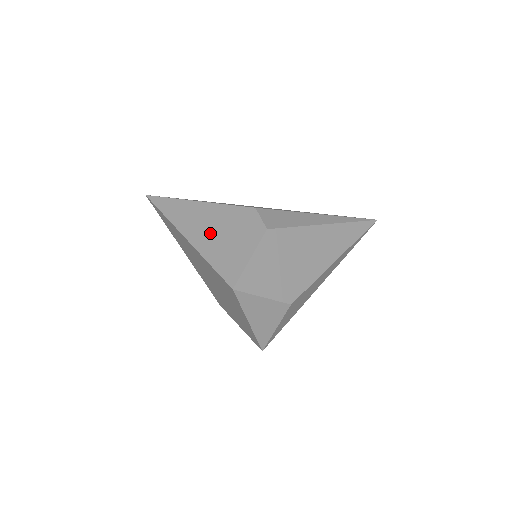
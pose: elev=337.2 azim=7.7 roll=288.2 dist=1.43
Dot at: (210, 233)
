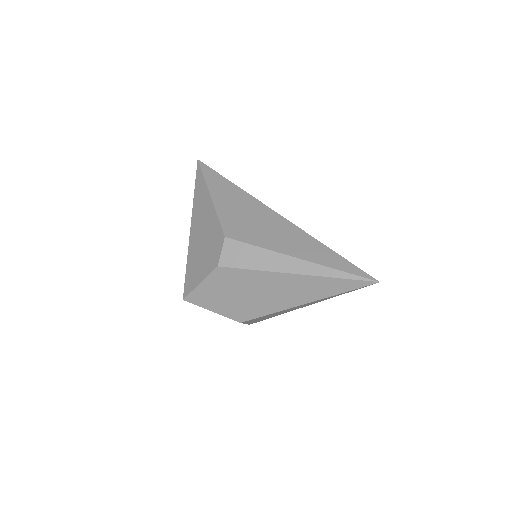
Dot at: (199, 237)
